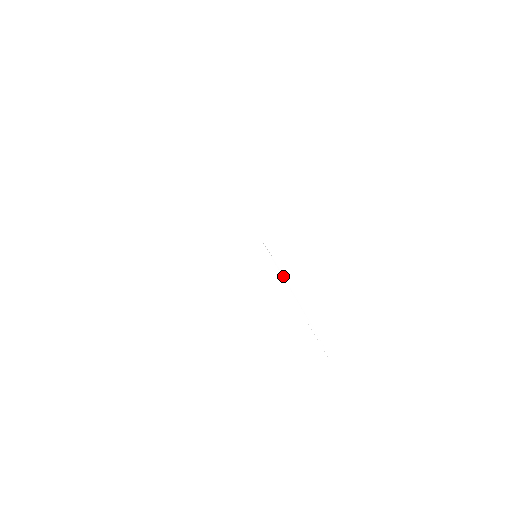
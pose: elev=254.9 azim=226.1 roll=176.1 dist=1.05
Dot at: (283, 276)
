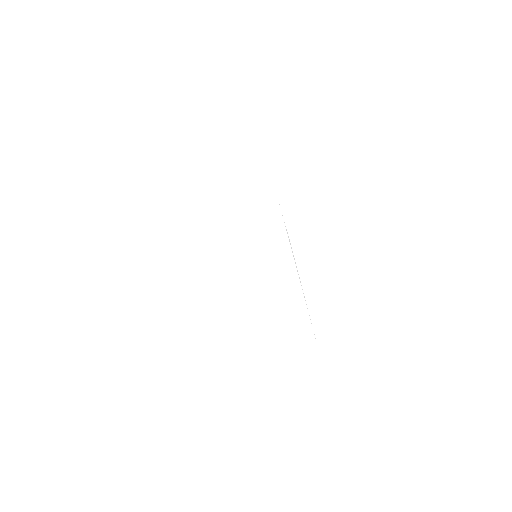
Dot at: (294, 258)
